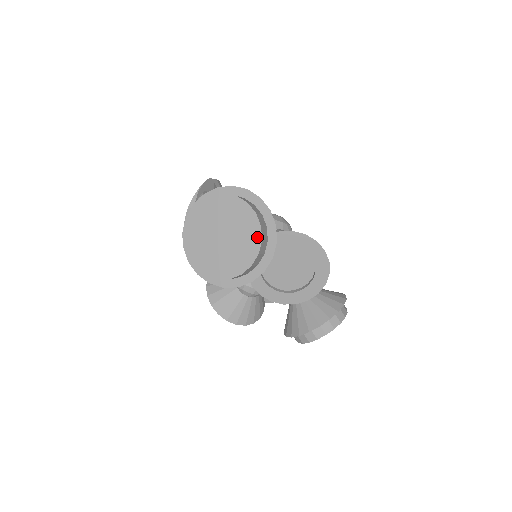
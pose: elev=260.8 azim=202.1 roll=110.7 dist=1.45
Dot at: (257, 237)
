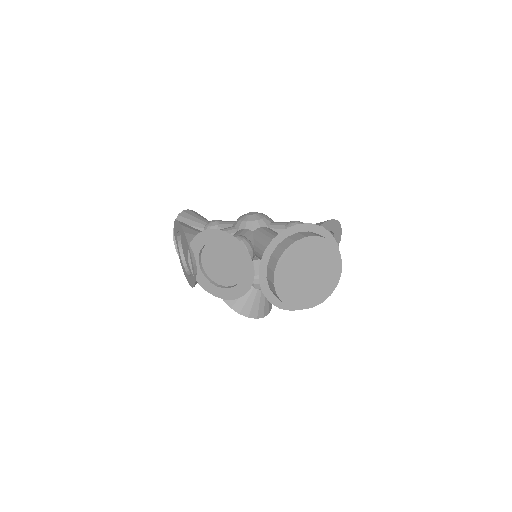
Dot at: (336, 254)
